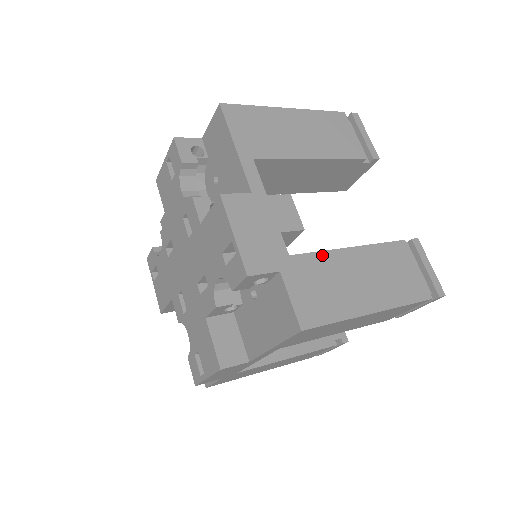
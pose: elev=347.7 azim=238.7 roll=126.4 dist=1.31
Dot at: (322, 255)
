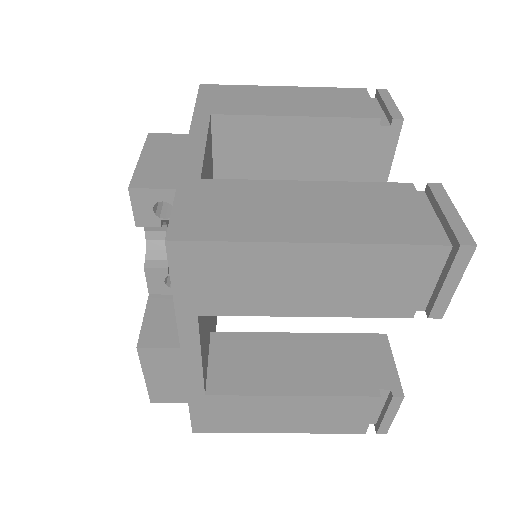
Dot at: (251, 183)
